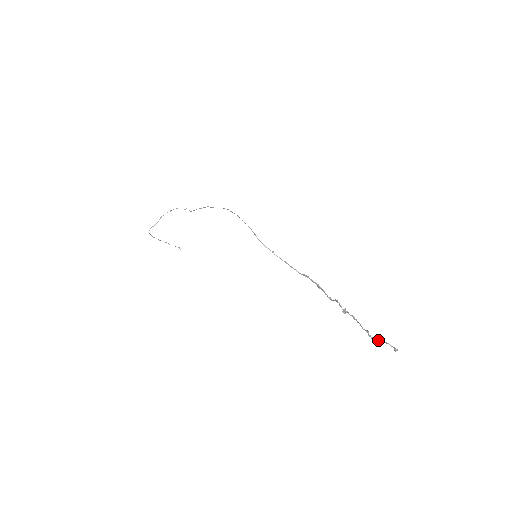
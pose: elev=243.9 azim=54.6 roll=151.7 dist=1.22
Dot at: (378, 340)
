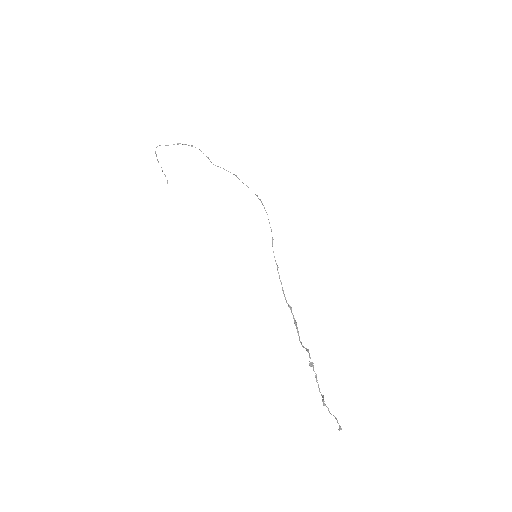
Dot at: occluded
